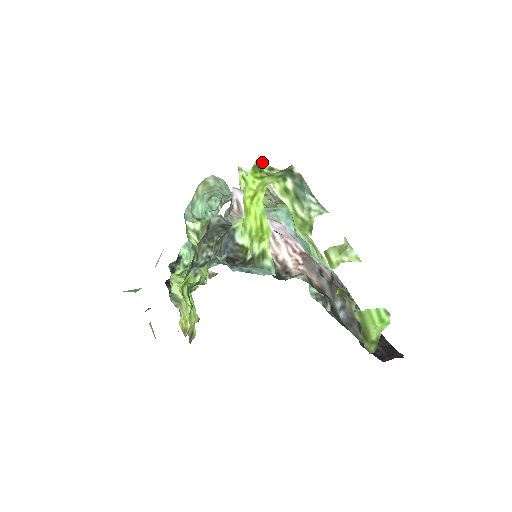
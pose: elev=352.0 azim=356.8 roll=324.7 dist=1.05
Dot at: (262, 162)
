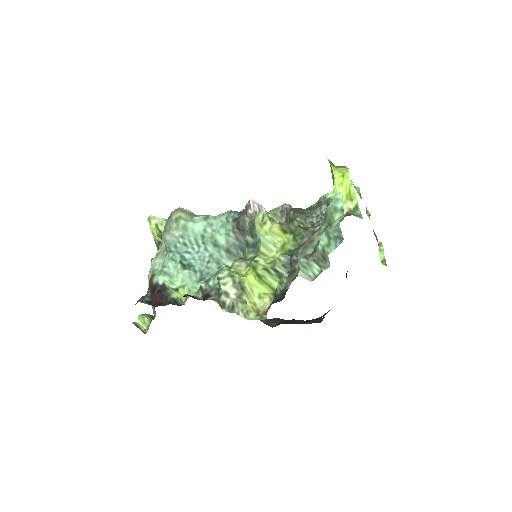
Dot at: (329, 161)
